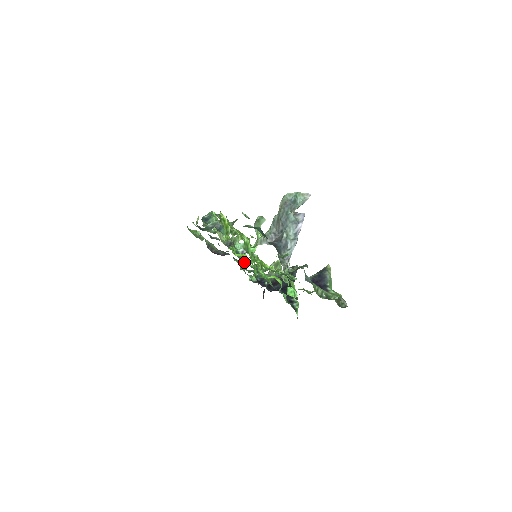
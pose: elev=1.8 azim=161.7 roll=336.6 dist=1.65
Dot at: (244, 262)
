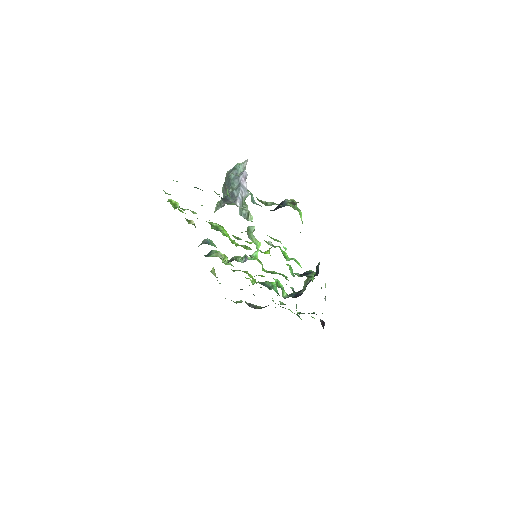
Dot at: (273, 289)
